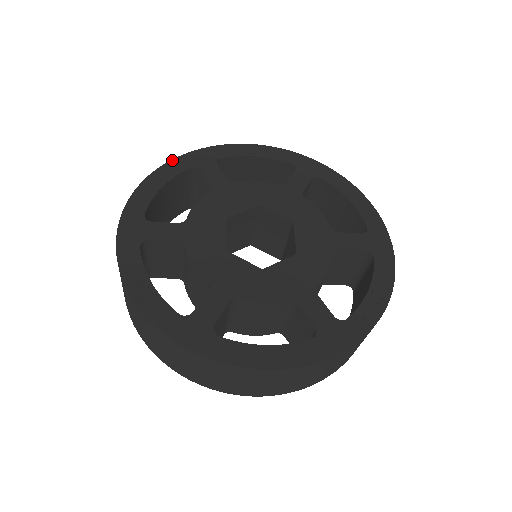
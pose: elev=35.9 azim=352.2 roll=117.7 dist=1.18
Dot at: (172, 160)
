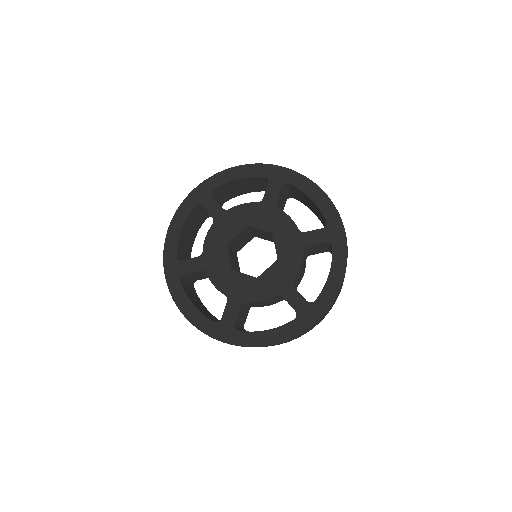
Dot at: (262, 164)
